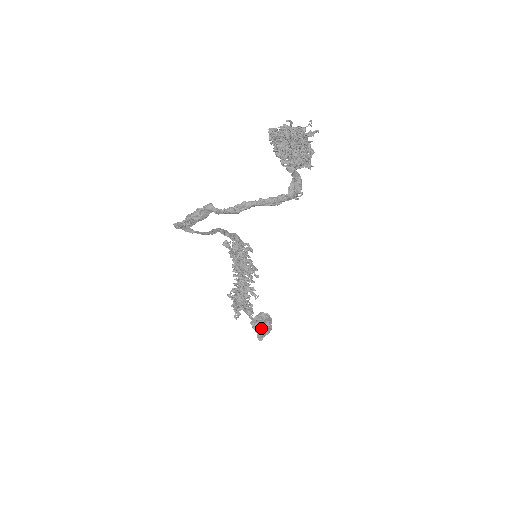
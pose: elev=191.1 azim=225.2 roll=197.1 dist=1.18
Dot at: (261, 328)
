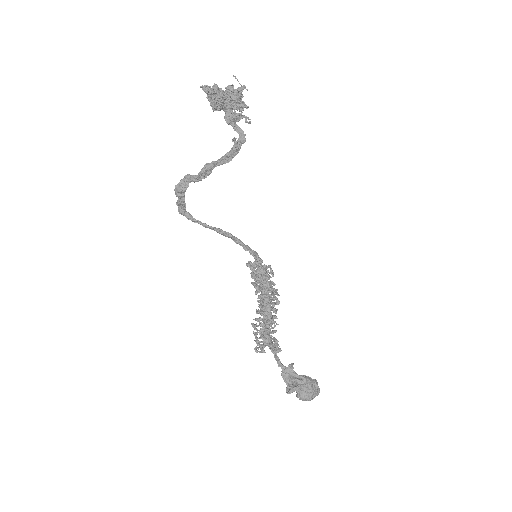
Dot at: (296, 385)
